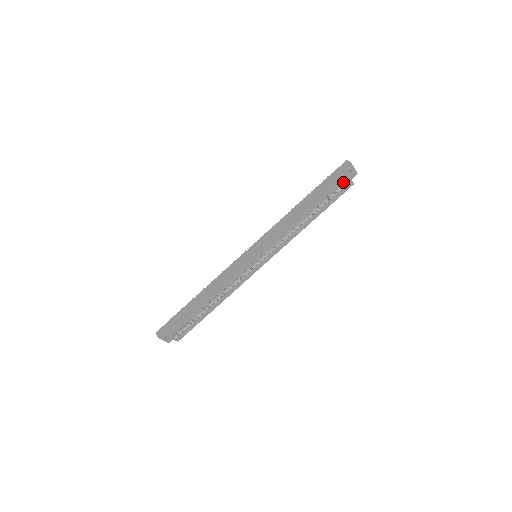
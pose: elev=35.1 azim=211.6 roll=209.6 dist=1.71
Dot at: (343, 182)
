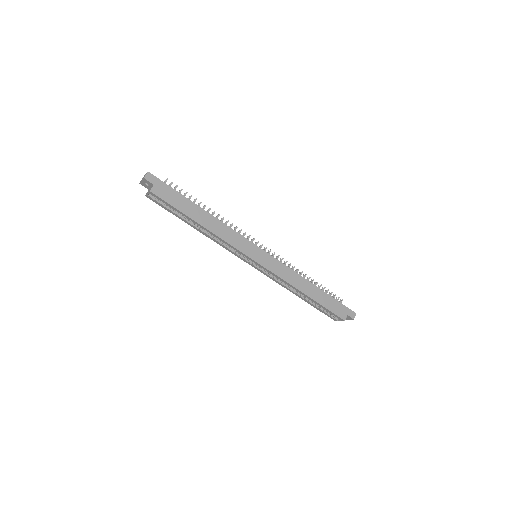
Dot at: occluded
